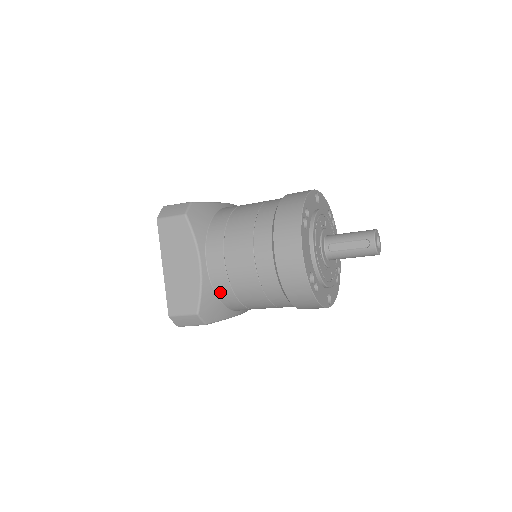
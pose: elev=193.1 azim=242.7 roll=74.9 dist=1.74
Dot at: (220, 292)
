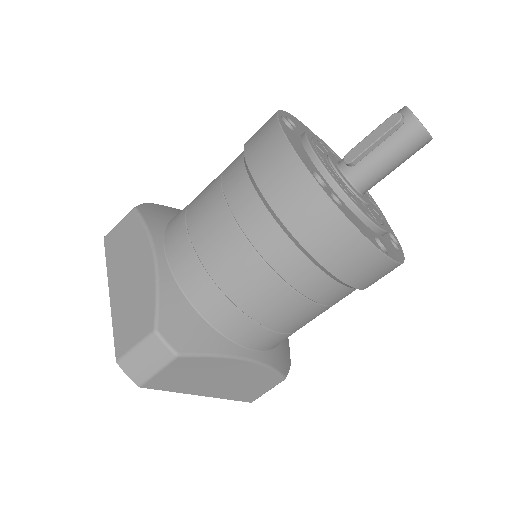
Dot at: (193, 291)
